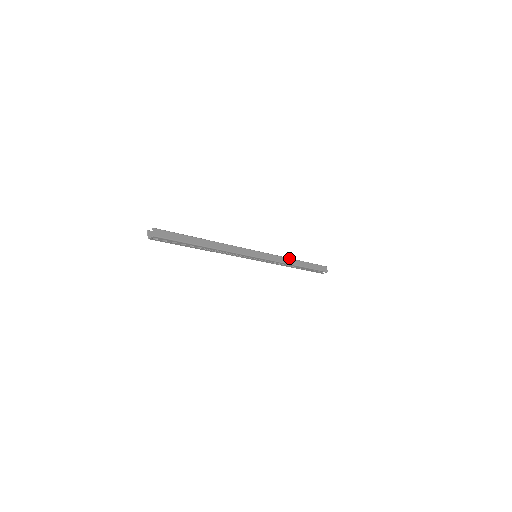
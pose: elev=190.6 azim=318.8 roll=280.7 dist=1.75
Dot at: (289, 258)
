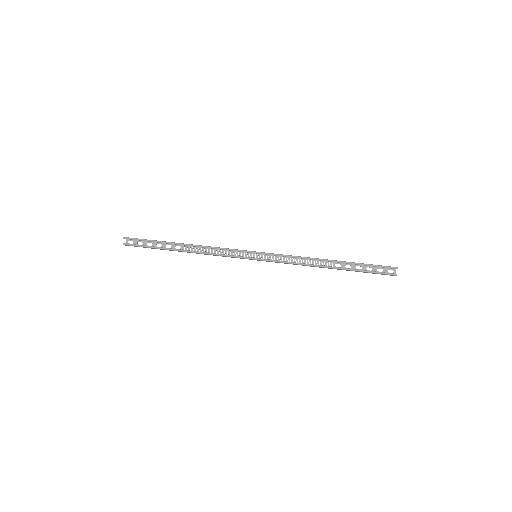
Dot at: (311, 266)
